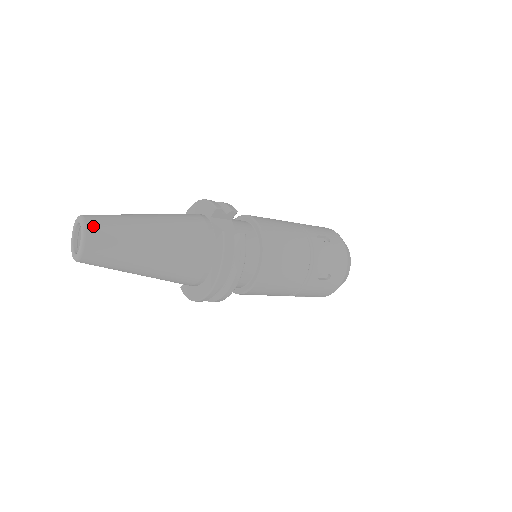
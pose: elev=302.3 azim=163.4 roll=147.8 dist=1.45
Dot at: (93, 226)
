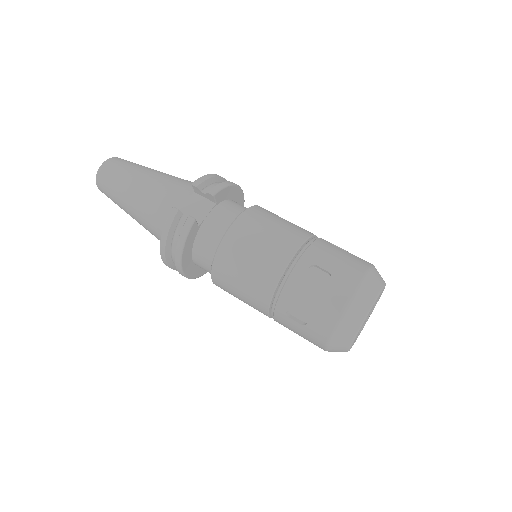
Dot at: (105, 167)
